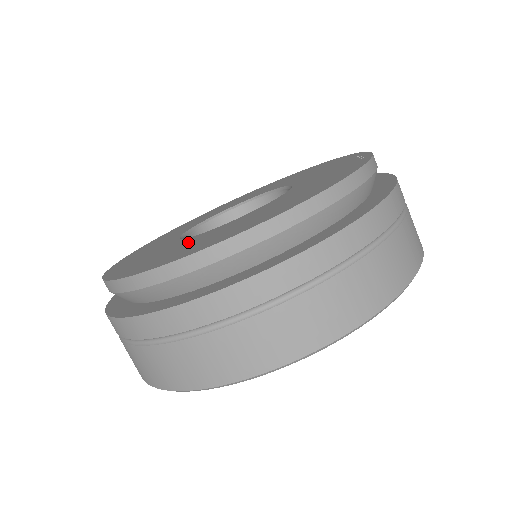
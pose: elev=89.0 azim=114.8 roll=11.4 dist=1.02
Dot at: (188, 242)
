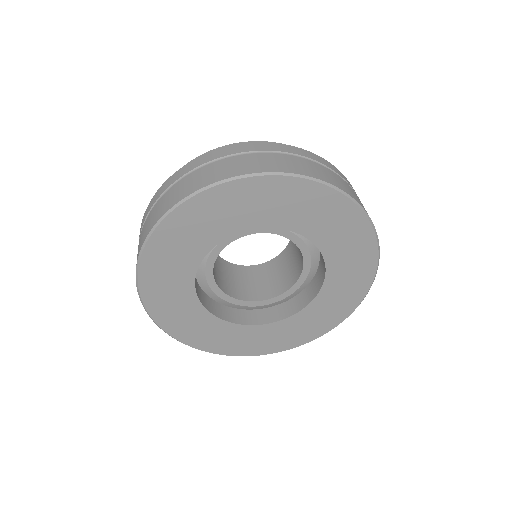
Dot at: occluded
